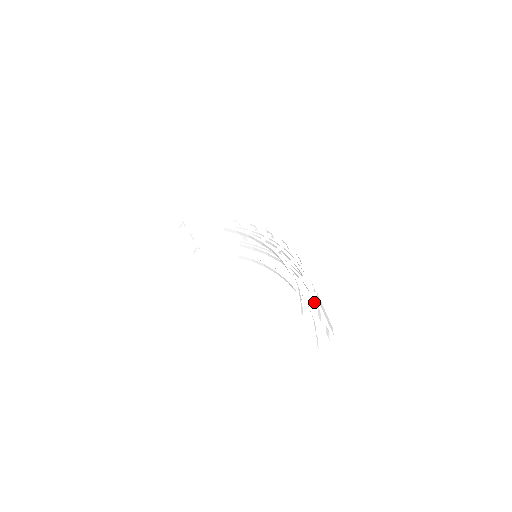
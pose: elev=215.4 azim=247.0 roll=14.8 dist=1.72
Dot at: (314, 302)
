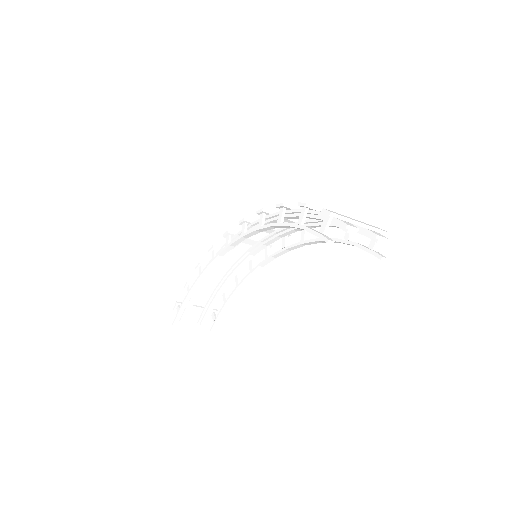
Dot at: (332, 220)
